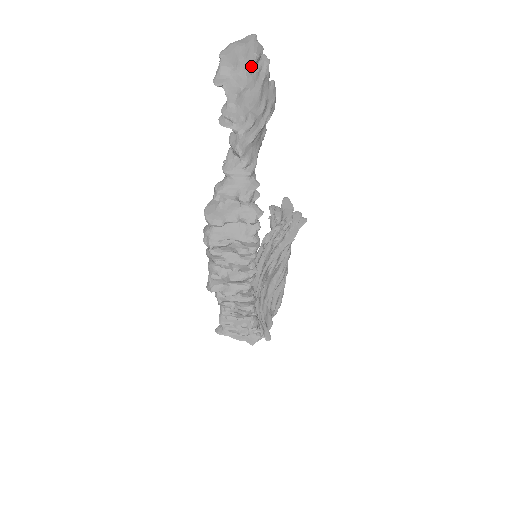
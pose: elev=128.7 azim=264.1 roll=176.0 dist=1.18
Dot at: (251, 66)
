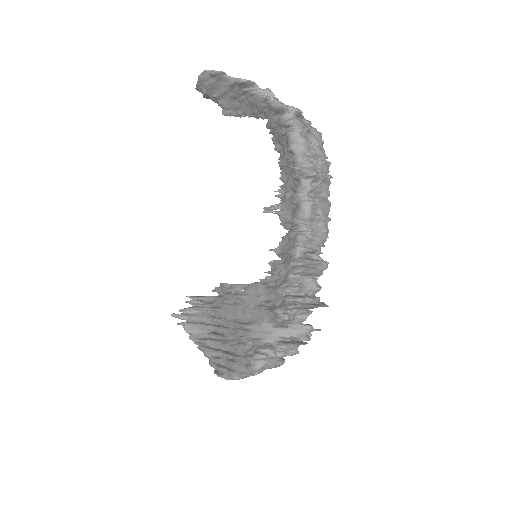
Dot at: occluded
